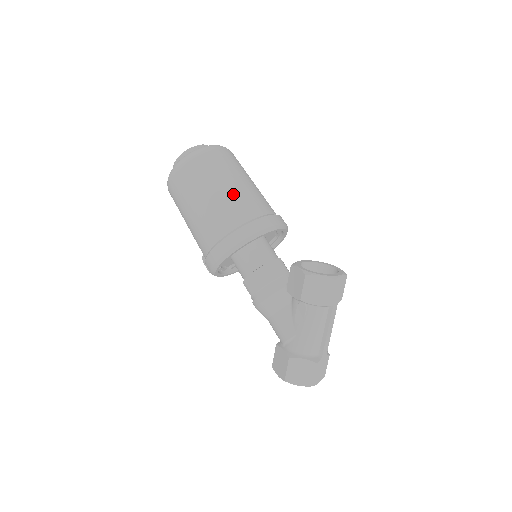
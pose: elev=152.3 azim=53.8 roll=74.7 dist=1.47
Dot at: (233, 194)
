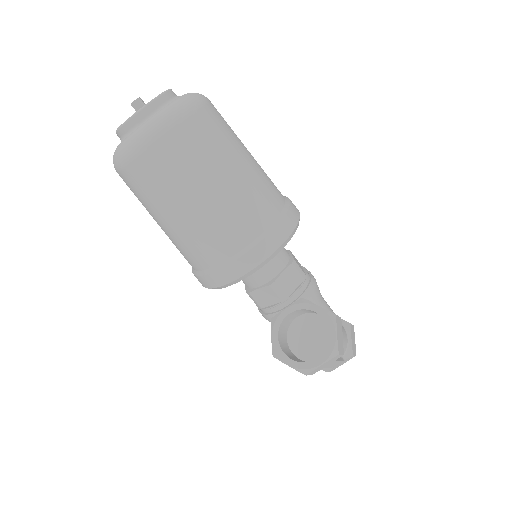
Dot at: (182, 231)
